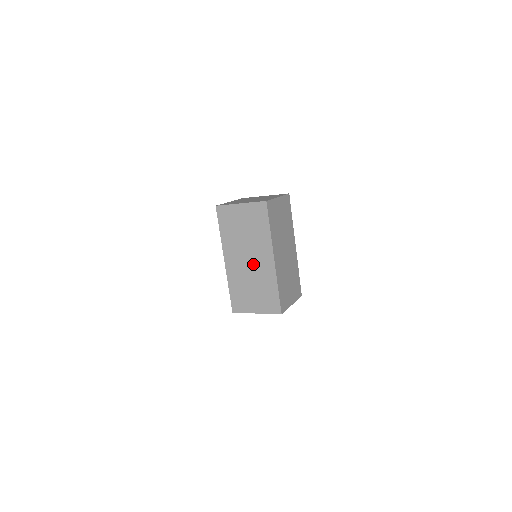
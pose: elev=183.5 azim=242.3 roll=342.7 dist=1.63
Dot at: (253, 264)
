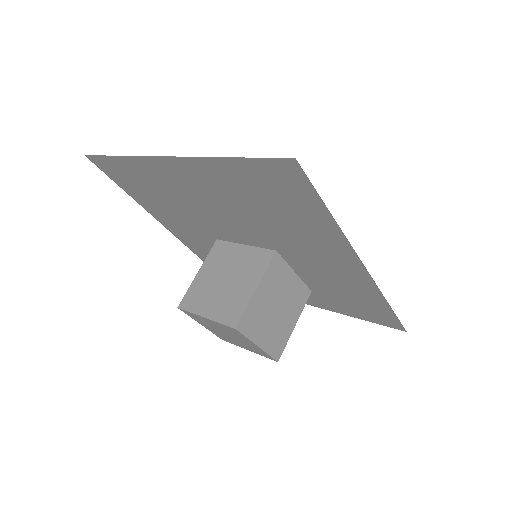
Dot at: (246, 252)
